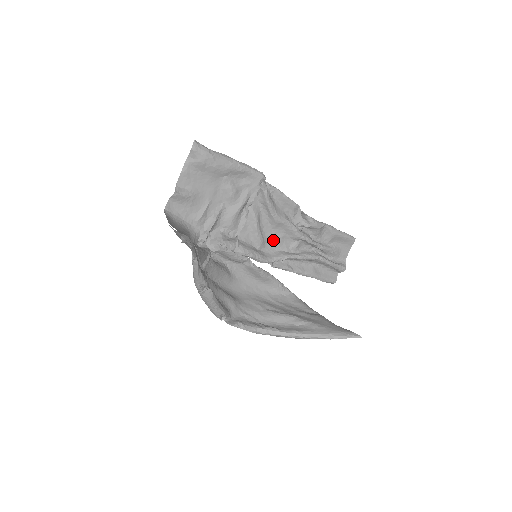
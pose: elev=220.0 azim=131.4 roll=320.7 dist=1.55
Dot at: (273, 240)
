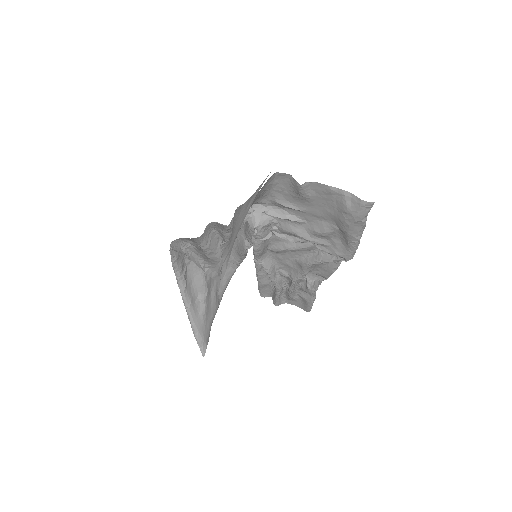
Dot at: (283, 258)
